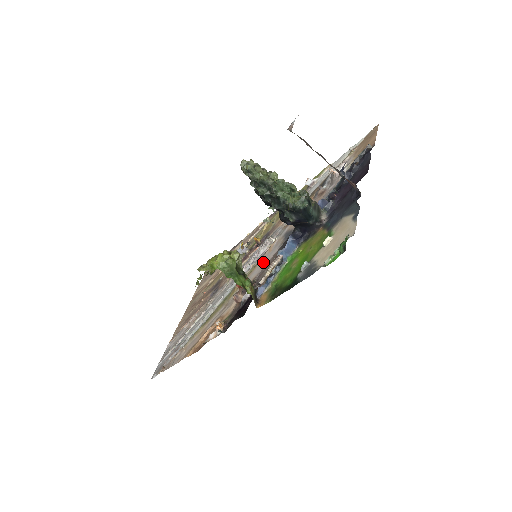
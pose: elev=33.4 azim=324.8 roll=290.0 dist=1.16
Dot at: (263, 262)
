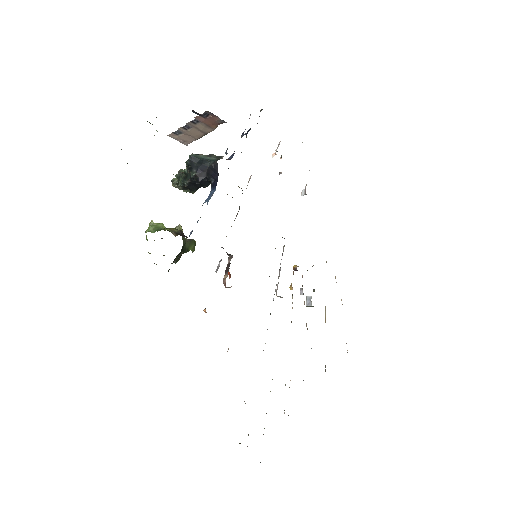
Dot at: occluded
